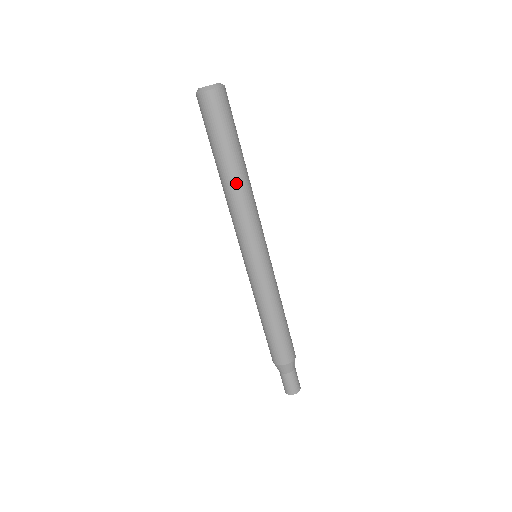
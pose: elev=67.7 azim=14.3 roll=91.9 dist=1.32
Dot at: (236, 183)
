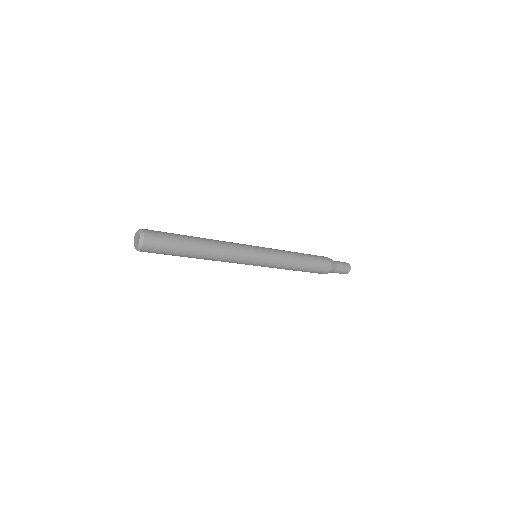
Dot at: occluded
